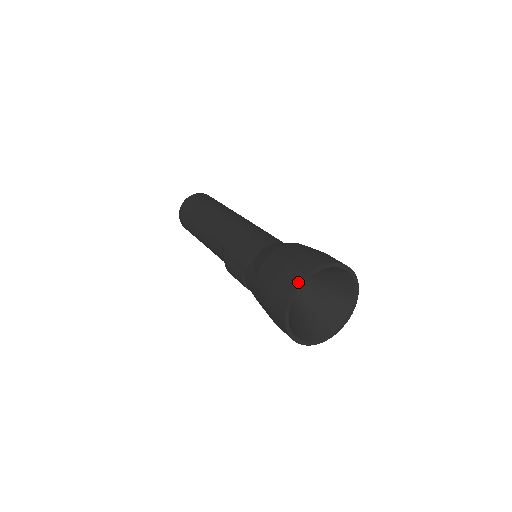
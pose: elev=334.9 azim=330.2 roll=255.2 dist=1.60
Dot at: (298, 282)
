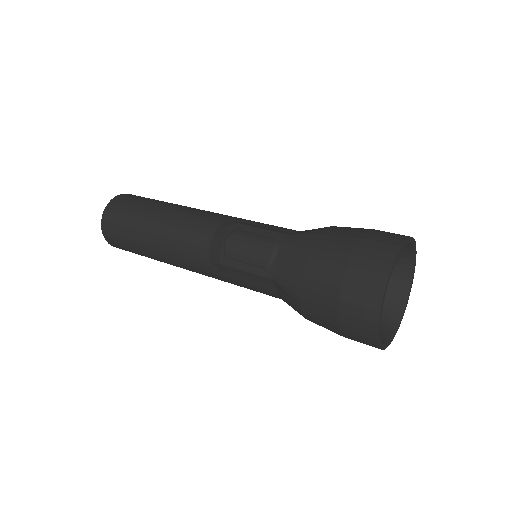
Dot at: (408, 236)
